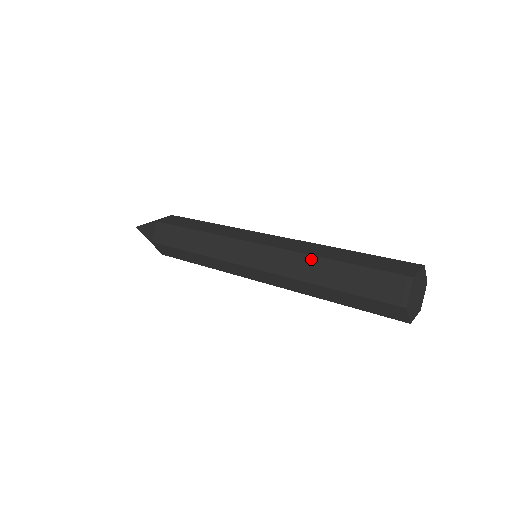
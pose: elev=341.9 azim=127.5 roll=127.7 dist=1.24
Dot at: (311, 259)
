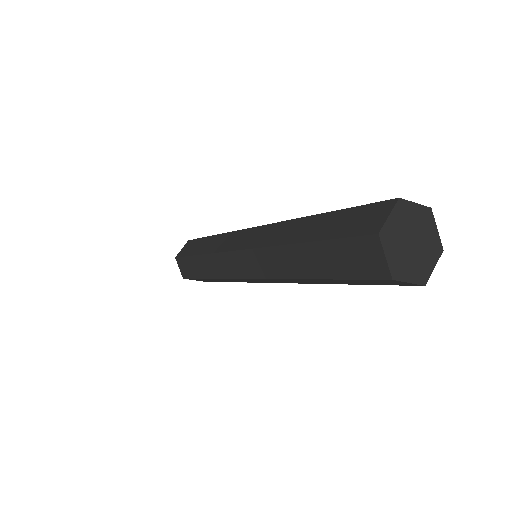
Dot at: (281, 250)
